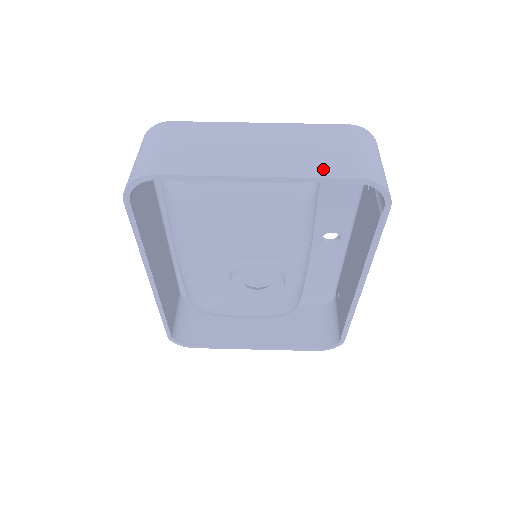
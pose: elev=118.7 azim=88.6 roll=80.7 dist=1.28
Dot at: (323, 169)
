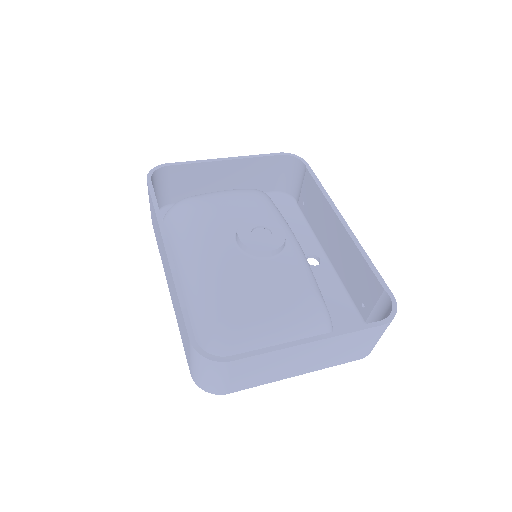
Dot at: (260, 161)
